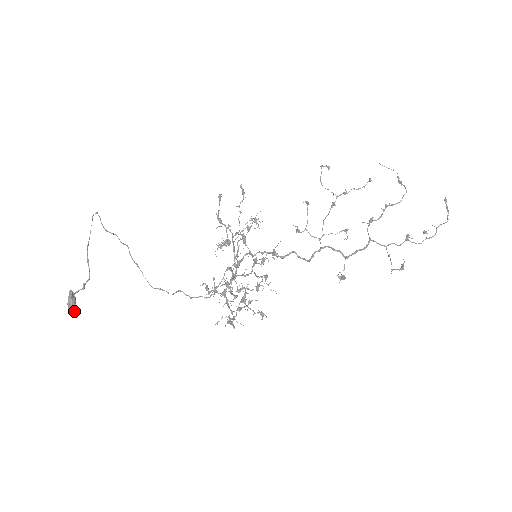
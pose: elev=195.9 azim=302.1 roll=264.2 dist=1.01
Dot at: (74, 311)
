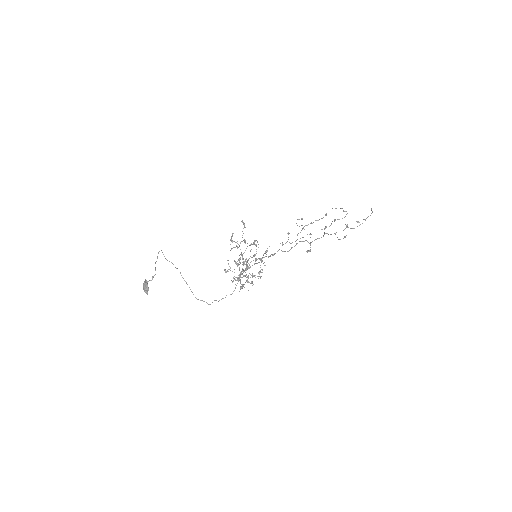
Dot at: (147, 289)
